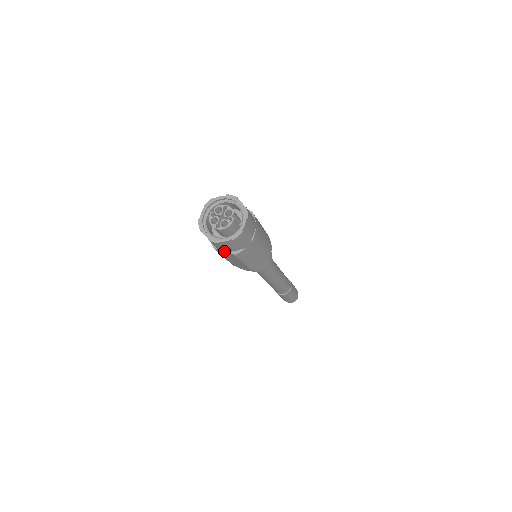
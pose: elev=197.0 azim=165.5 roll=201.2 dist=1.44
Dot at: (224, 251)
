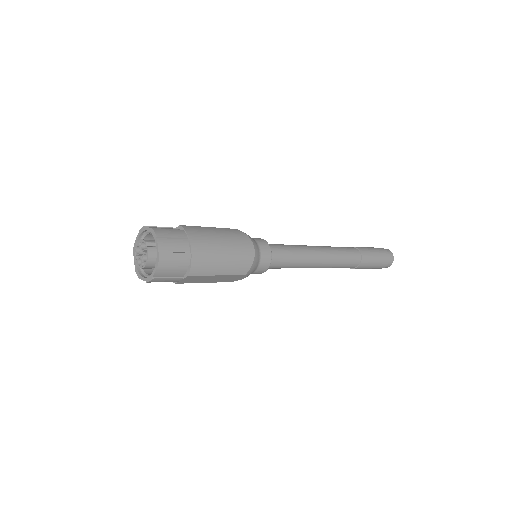
Dot at: (179, 280)
